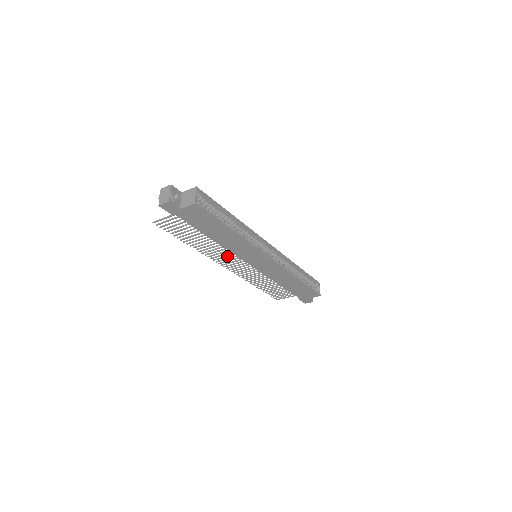
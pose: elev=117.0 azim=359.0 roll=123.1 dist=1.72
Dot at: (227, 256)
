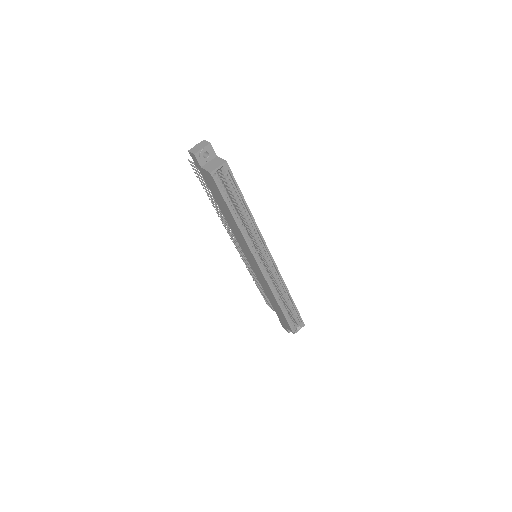
Dot at: occluded
